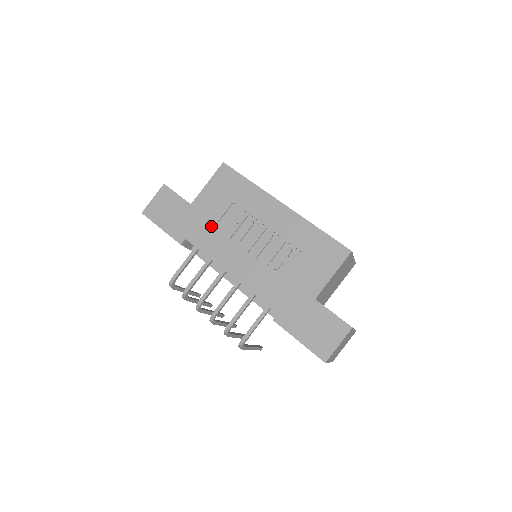
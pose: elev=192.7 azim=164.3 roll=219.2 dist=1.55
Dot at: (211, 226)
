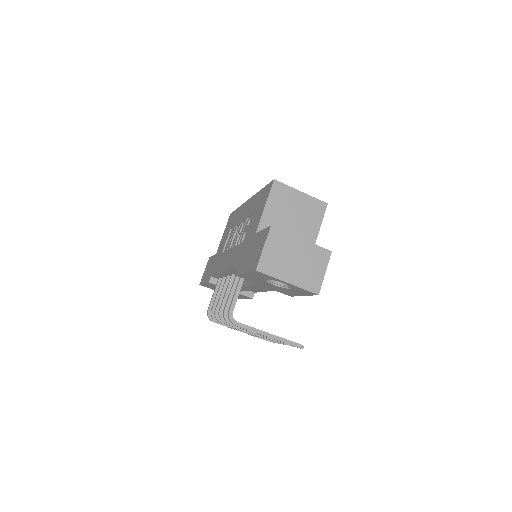
Dot at: (221, 254)
